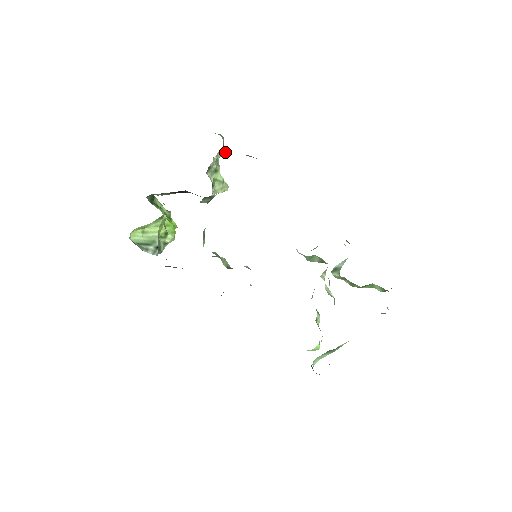
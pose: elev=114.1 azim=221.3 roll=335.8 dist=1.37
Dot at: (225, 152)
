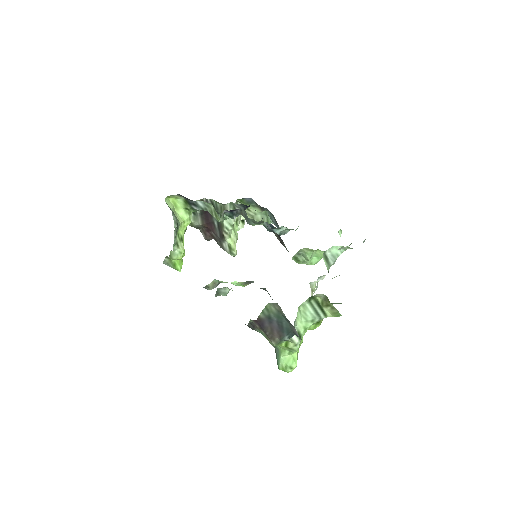
Dot at: (247, 215)
